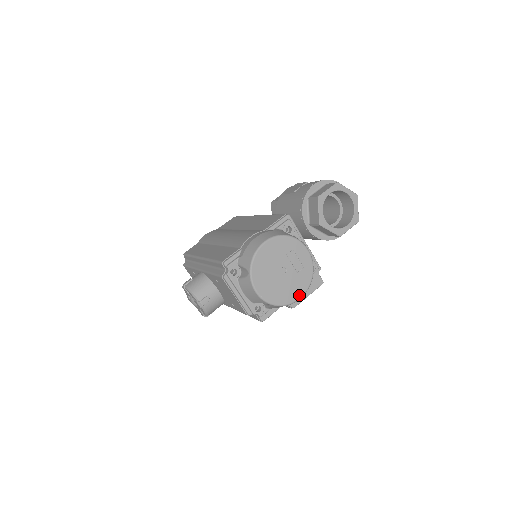
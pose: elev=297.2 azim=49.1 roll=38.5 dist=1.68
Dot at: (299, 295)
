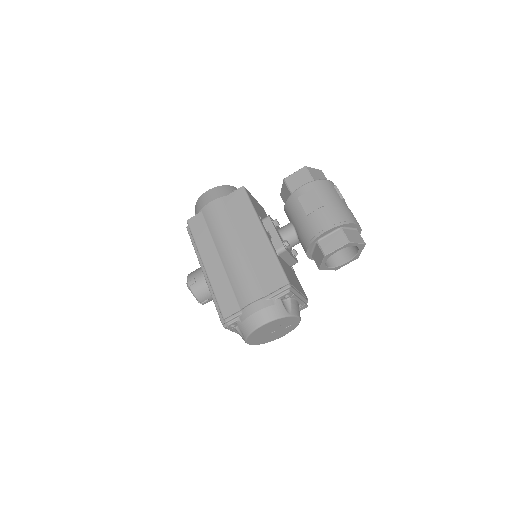
Dot at: (283, 335)
